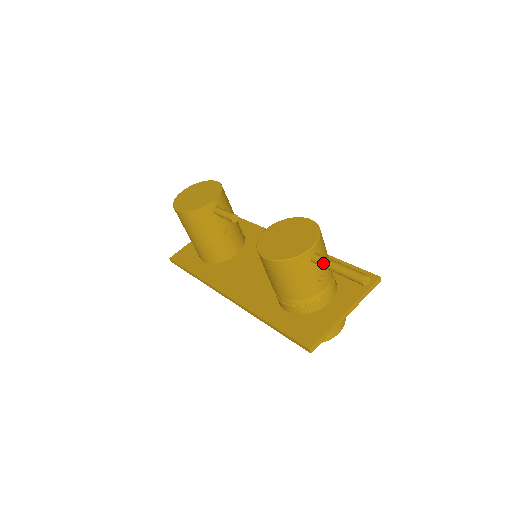
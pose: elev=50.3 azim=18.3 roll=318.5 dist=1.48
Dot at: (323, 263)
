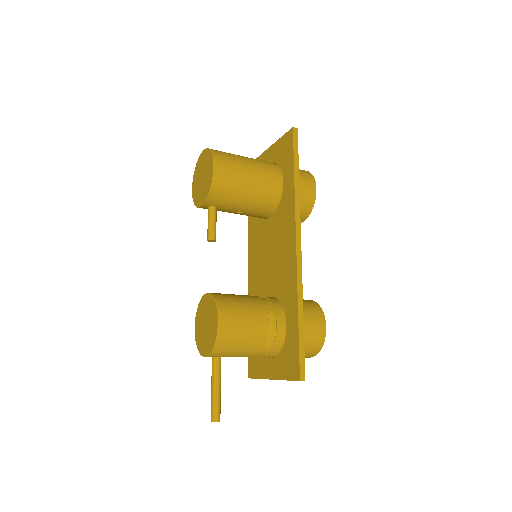
Dot at: (212, 373)
